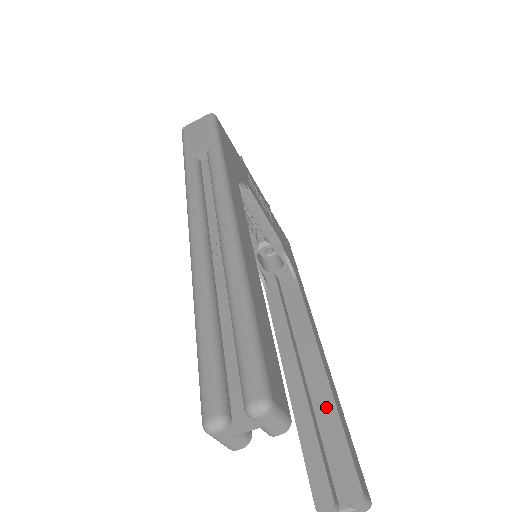
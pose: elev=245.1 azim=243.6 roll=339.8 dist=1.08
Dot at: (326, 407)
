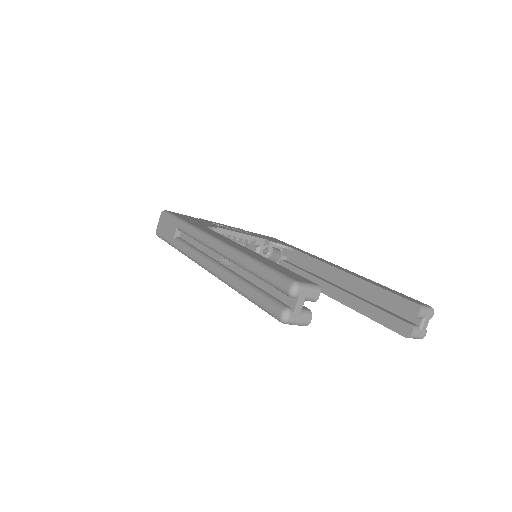
Dot at: (365, 289)
